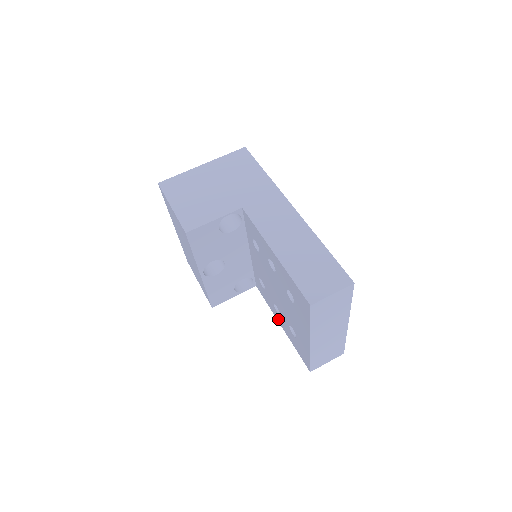
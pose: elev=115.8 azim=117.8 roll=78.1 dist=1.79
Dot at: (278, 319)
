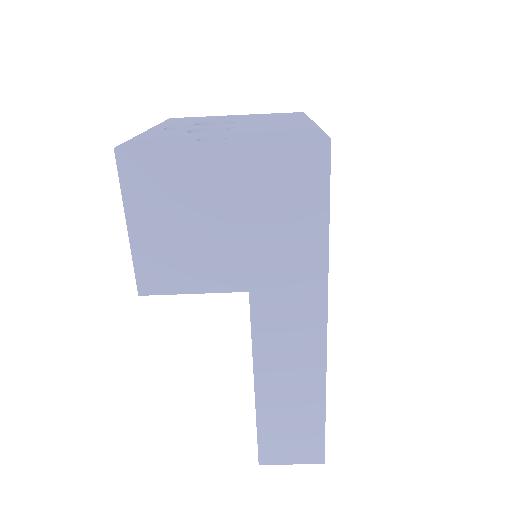
Dot at: occluded
